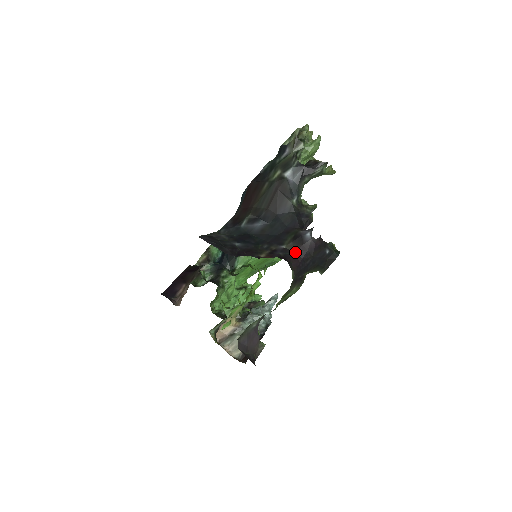
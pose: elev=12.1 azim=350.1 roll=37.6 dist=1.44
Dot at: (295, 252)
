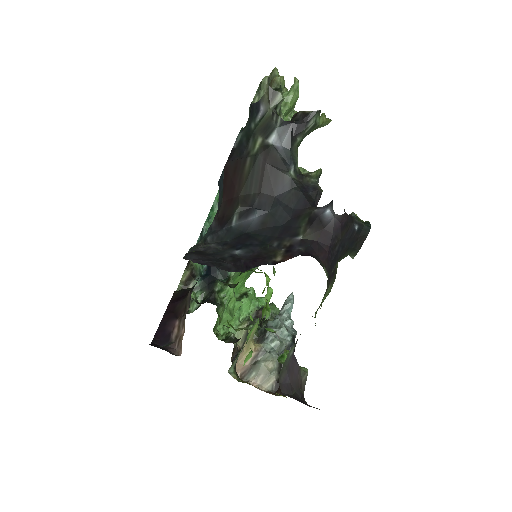
Dot at: (317, 241)
